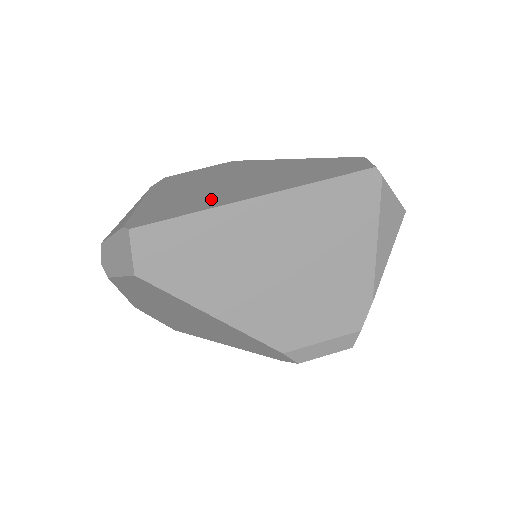
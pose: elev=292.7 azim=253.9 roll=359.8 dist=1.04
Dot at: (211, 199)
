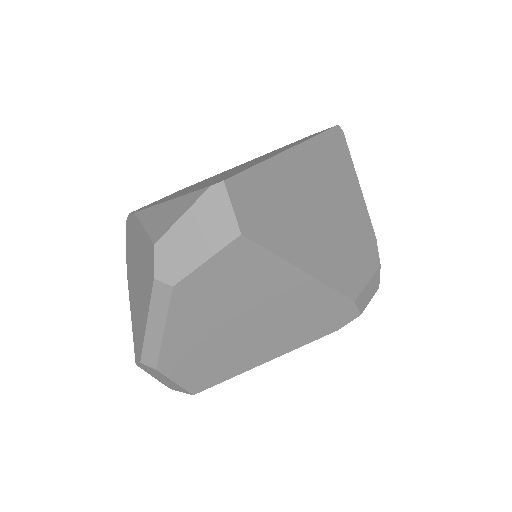
Dot at: (250, 165)
